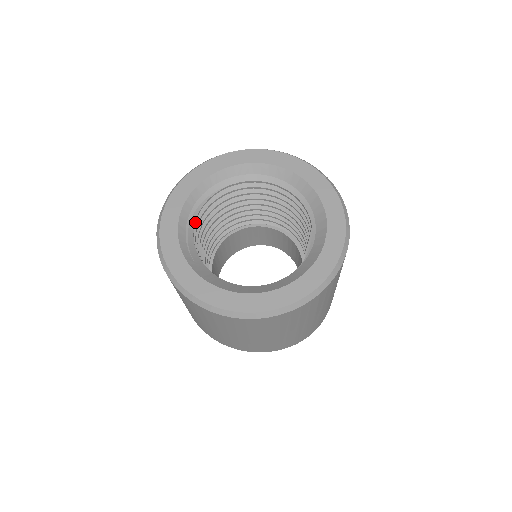
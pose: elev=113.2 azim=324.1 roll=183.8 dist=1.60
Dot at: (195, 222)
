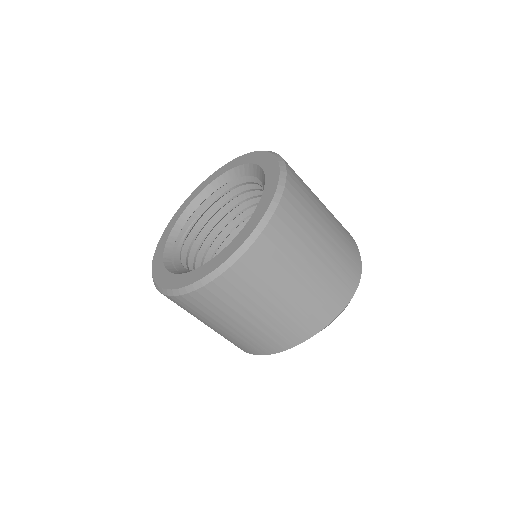
Dot at: (184, 255)
